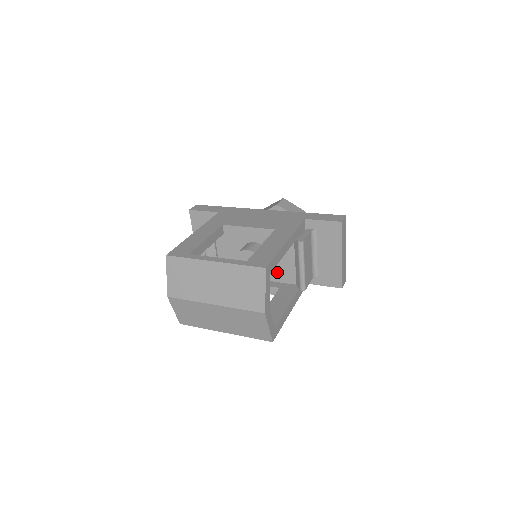
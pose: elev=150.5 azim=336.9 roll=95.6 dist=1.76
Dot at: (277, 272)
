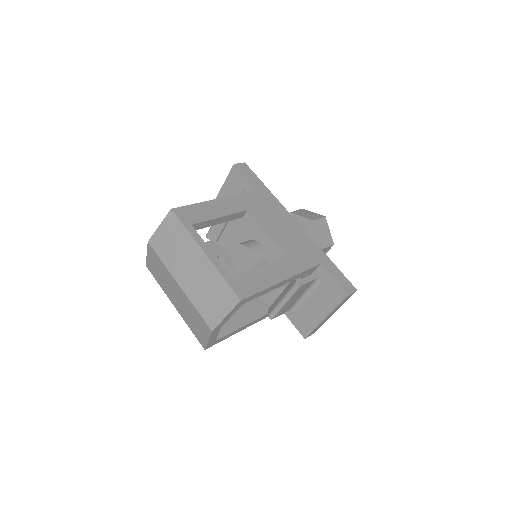
Dot at: occluded
